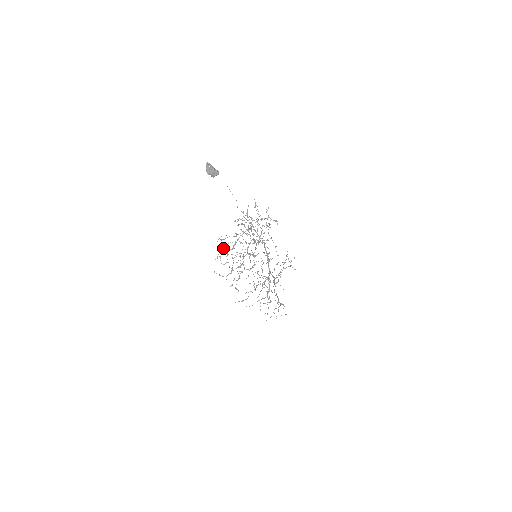
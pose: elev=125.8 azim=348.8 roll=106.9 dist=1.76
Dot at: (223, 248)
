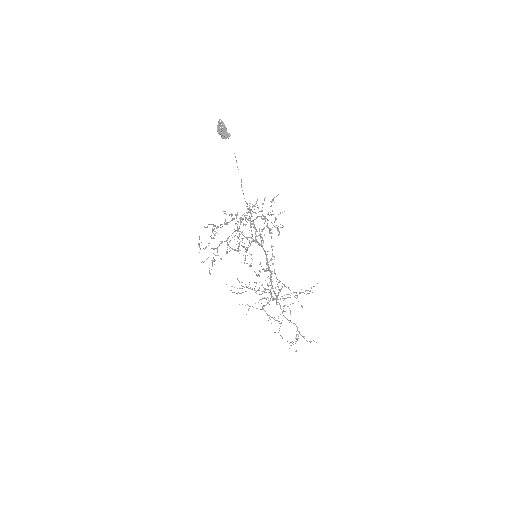
Dot at: occluded
